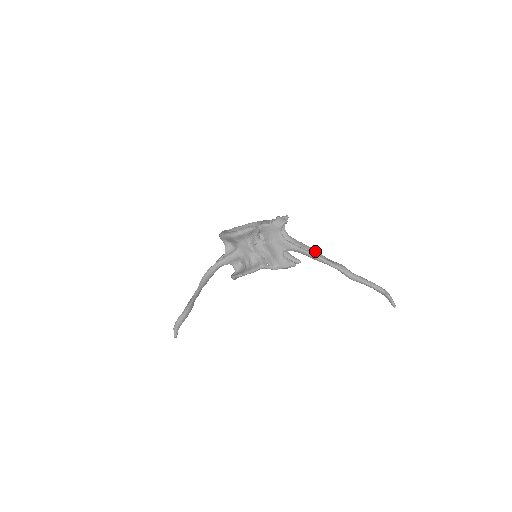
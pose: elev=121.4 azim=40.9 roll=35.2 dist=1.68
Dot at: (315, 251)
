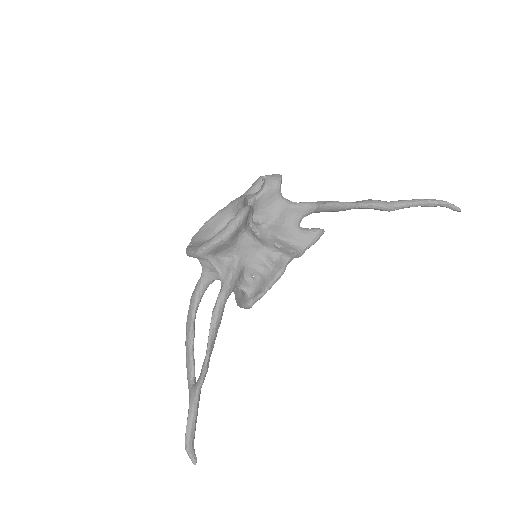
Dot at: occluded
